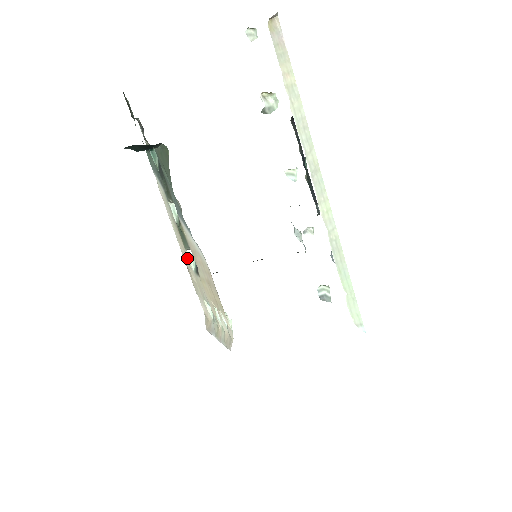
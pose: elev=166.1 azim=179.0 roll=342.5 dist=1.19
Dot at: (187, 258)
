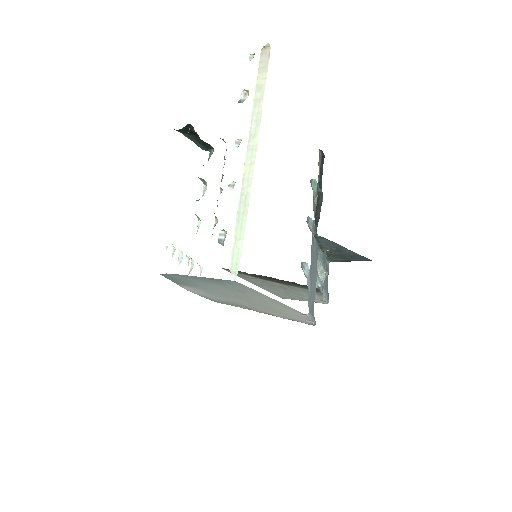
Dot at: occluded
